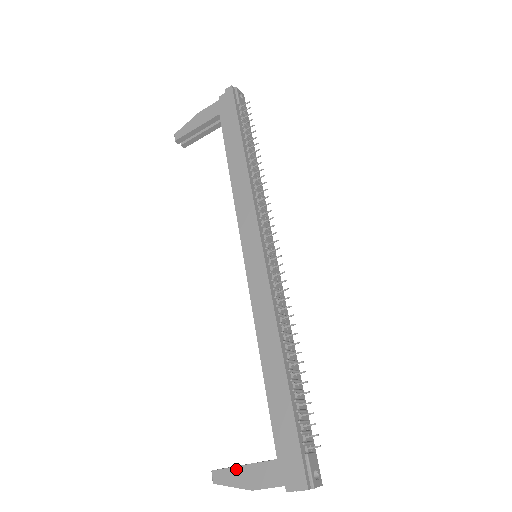
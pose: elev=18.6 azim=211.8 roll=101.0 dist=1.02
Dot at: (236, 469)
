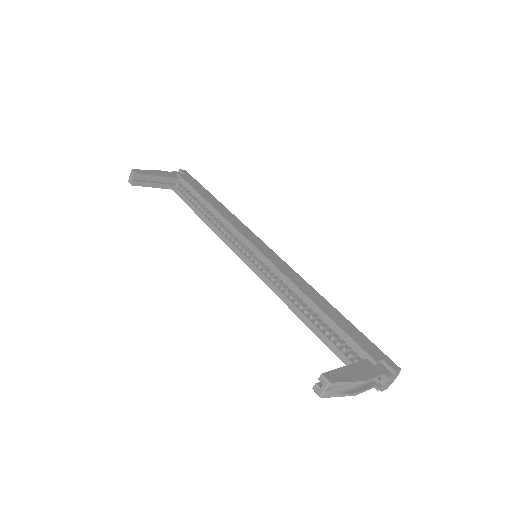
Dot at: (342, 369)
